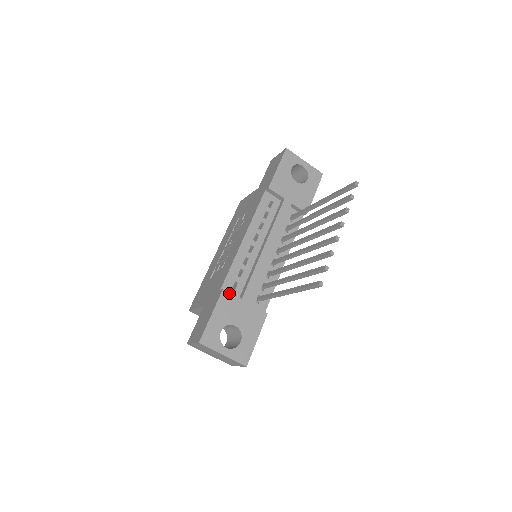
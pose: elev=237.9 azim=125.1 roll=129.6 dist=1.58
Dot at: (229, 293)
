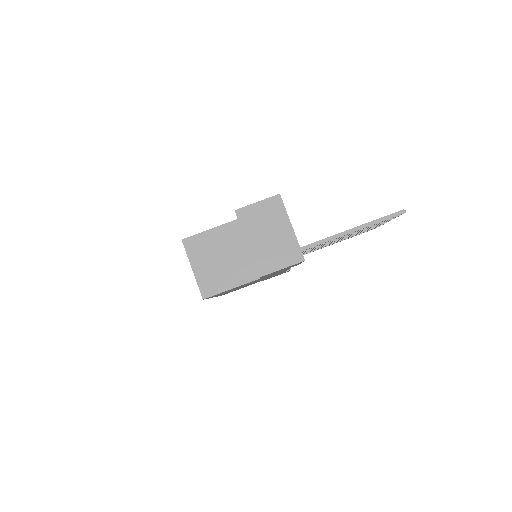
Dot at: occluded
